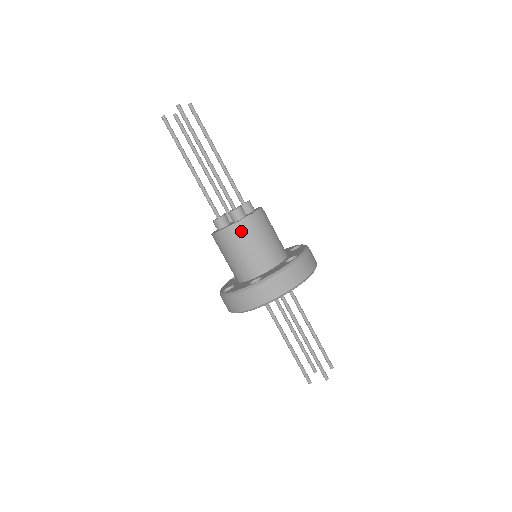
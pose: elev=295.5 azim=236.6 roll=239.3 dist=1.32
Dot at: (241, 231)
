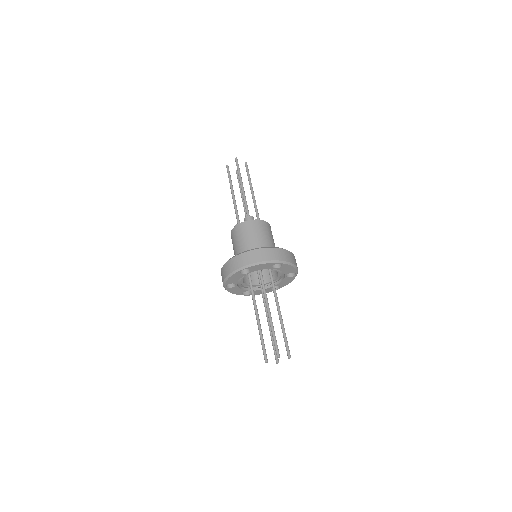
Dot at: (246, 227)
